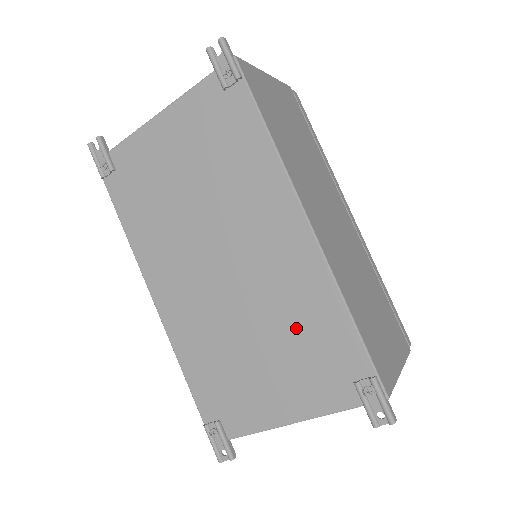
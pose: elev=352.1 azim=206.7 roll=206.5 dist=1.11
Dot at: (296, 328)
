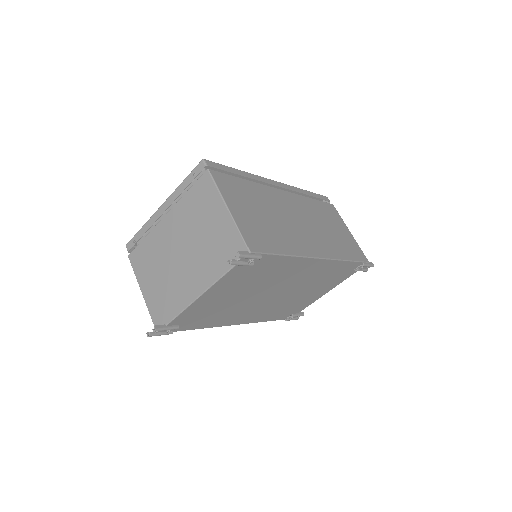
Dot at: (323, 279)
